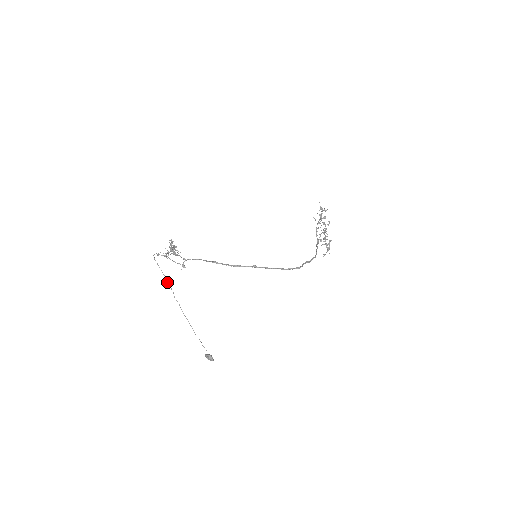
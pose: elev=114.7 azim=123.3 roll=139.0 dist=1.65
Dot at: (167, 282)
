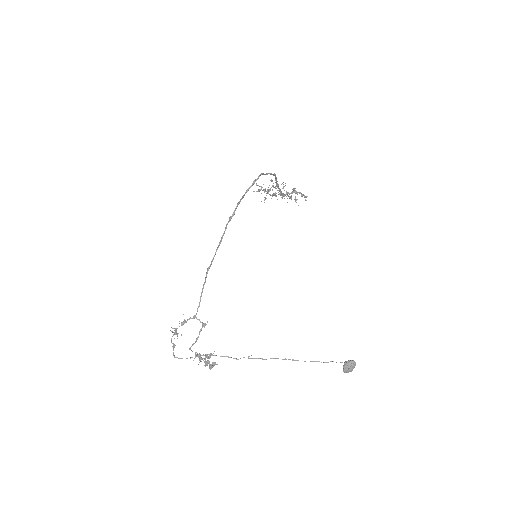
Dot at: (210, 355)
